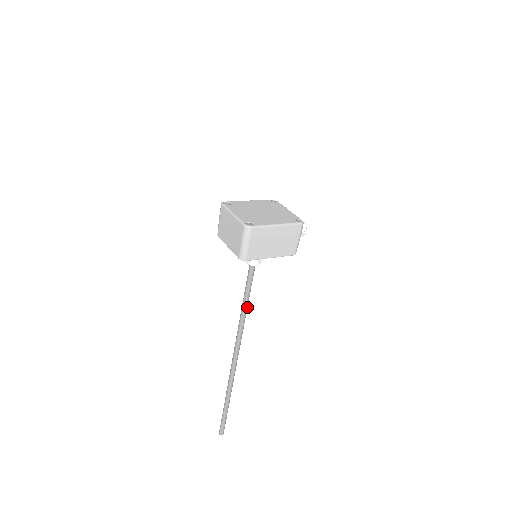
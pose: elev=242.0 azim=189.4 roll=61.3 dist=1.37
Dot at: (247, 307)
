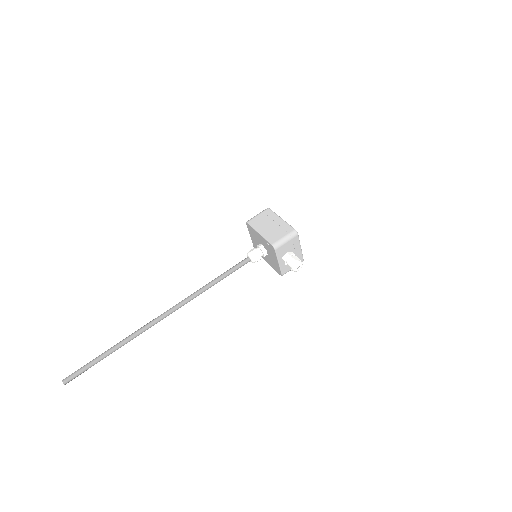
Dot at: (214, 283)
